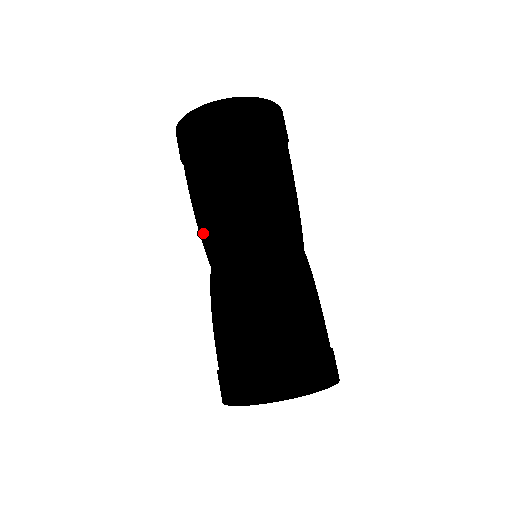
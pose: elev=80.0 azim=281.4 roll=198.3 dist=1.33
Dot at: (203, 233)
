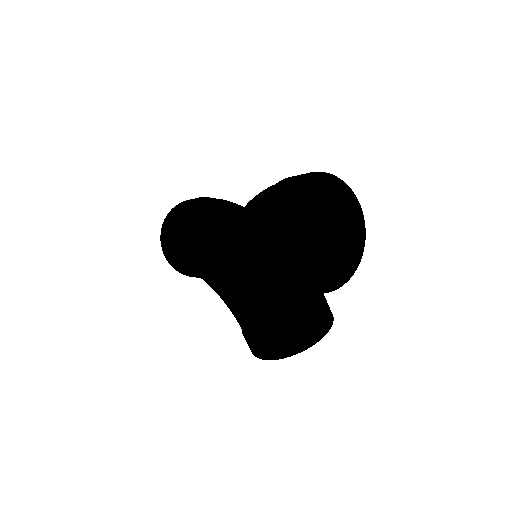
Dot at: (204, 254)
